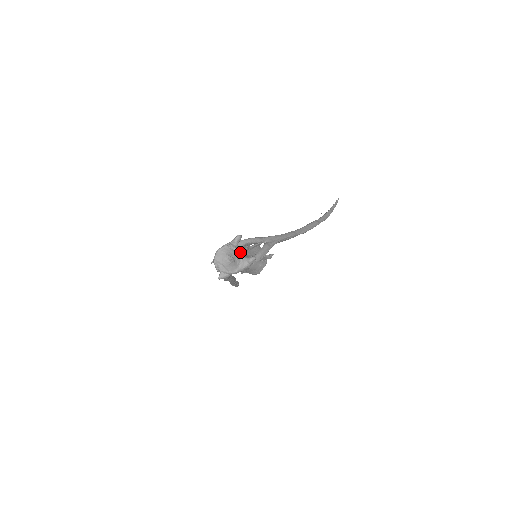
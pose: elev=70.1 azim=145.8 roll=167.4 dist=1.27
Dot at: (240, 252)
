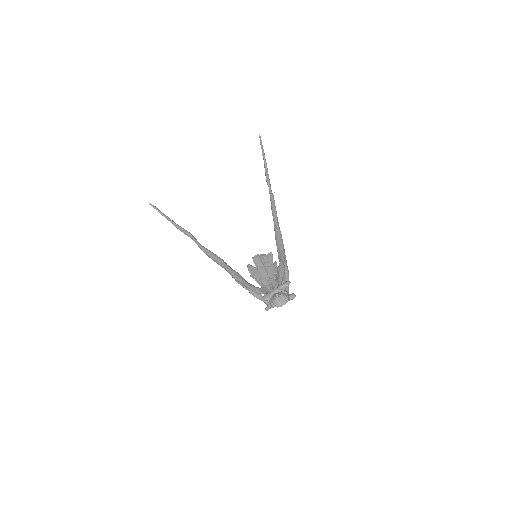
Dot at: occluded
